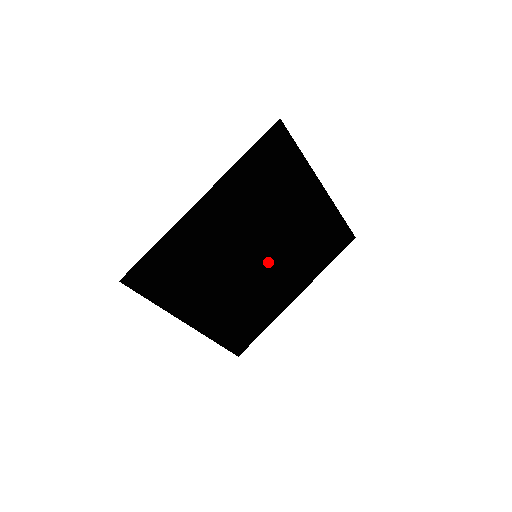
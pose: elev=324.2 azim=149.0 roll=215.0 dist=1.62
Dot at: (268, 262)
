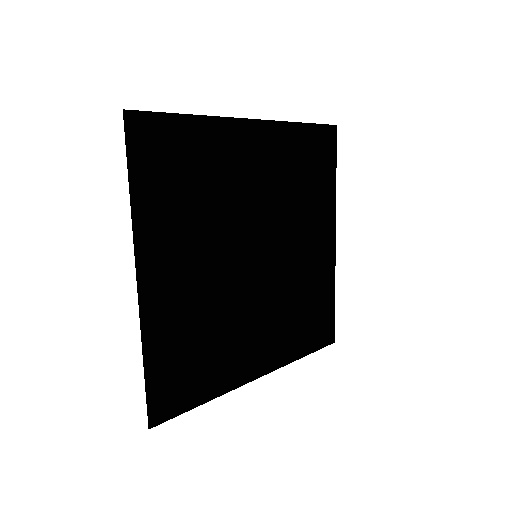
Dot at: (274, 246)
